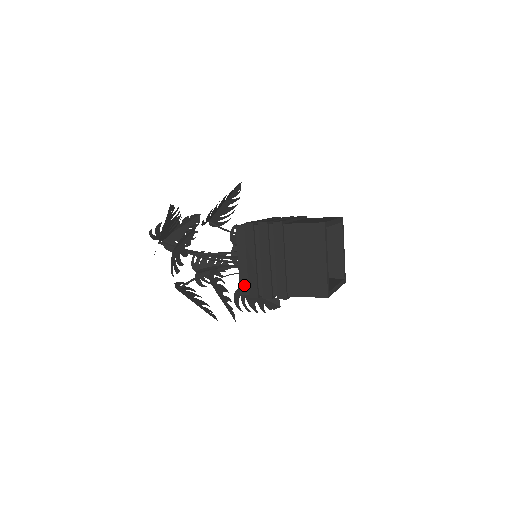
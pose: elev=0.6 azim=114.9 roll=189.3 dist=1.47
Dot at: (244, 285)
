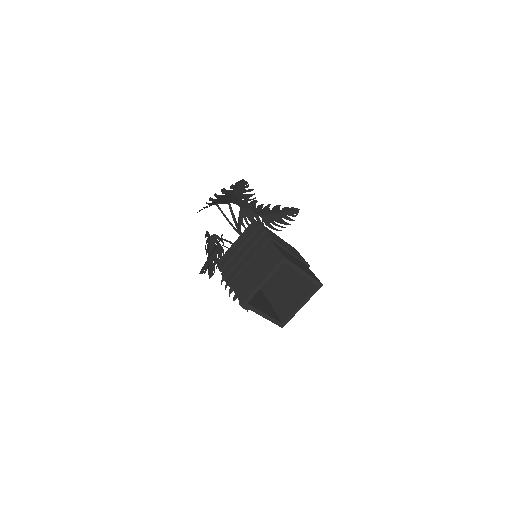
Dot at: (224, 258)
